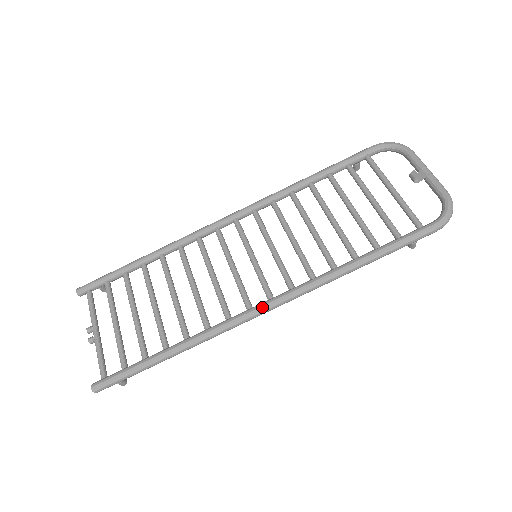
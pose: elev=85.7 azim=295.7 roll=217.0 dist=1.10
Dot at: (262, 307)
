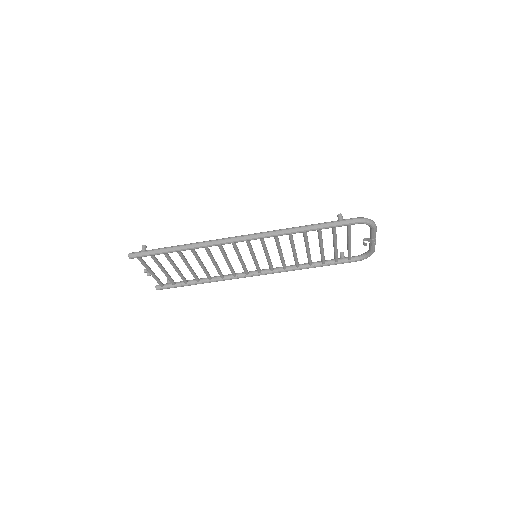
Dot at: occluded
